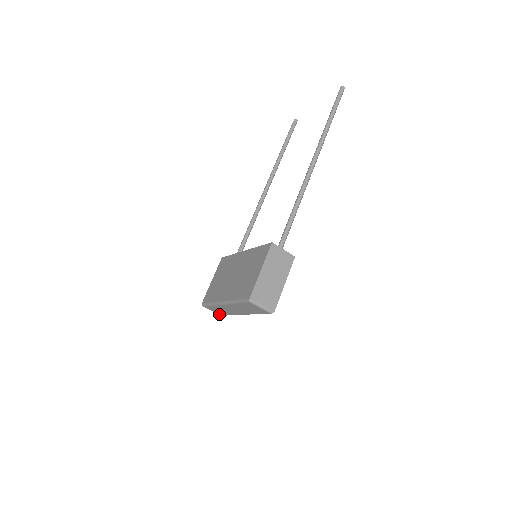
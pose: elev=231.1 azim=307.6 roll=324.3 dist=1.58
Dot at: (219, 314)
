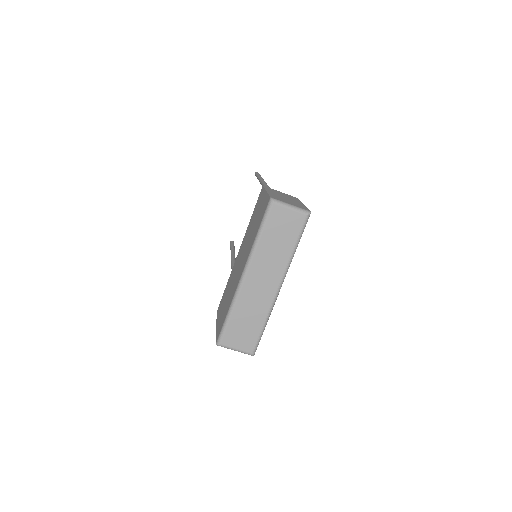
Dot at: (248, 351)
